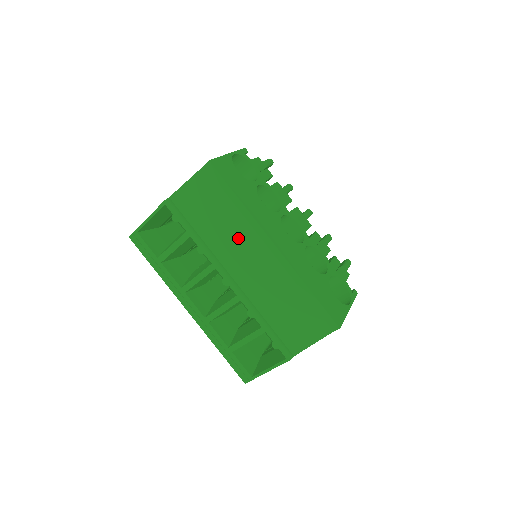
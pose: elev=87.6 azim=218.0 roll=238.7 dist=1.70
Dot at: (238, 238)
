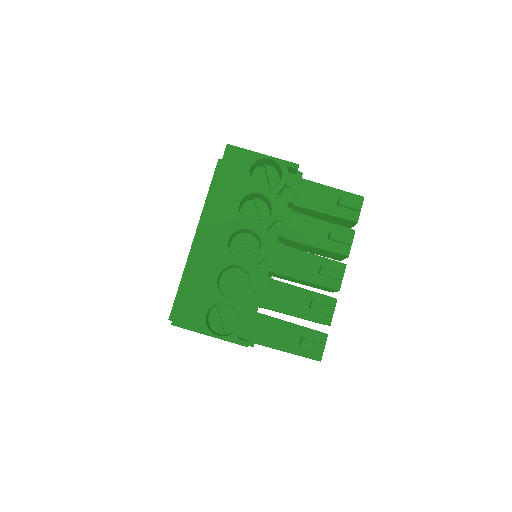
Dot at: occluded
